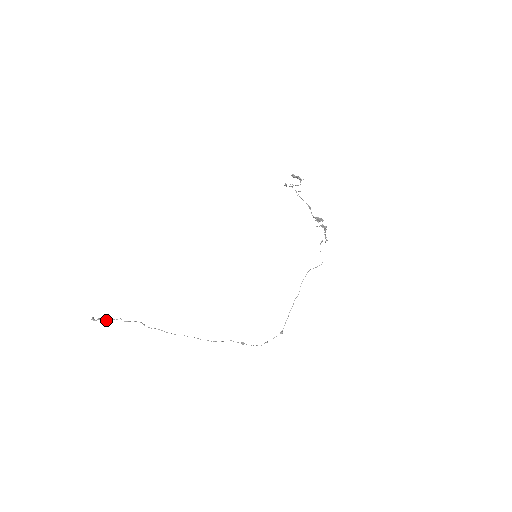
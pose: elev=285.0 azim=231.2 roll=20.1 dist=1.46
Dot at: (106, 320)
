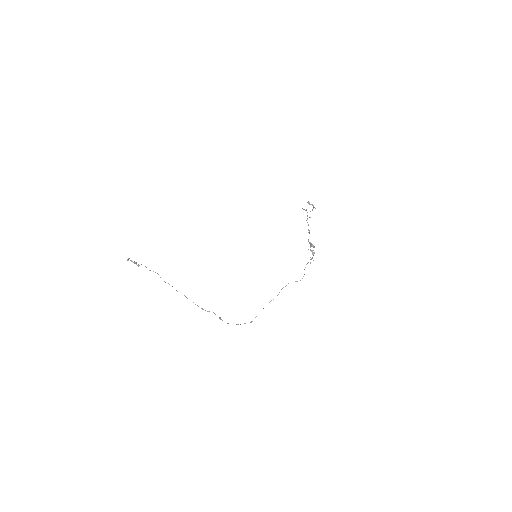
Dot at: (136, 263)
